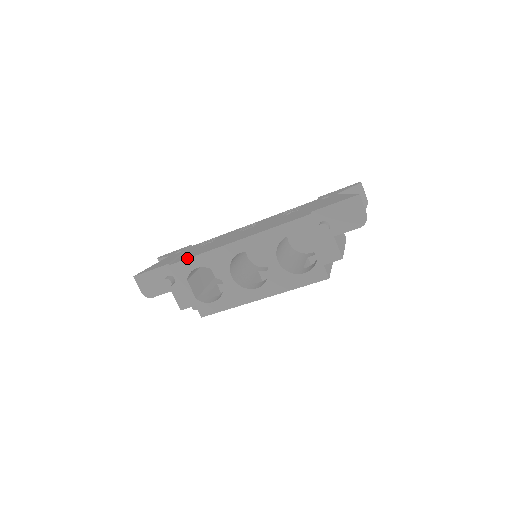
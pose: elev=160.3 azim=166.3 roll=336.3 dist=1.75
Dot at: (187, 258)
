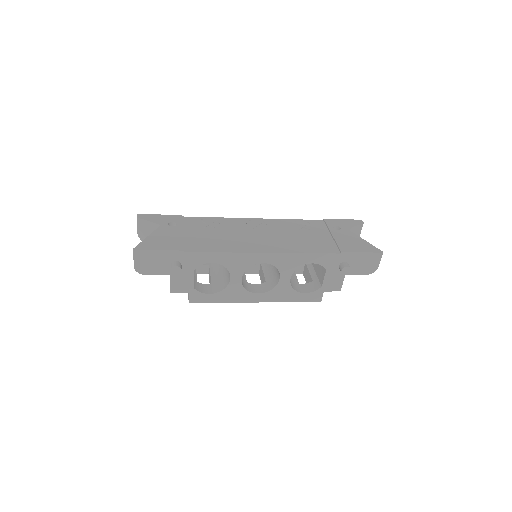
Dot at: (207, 251)
